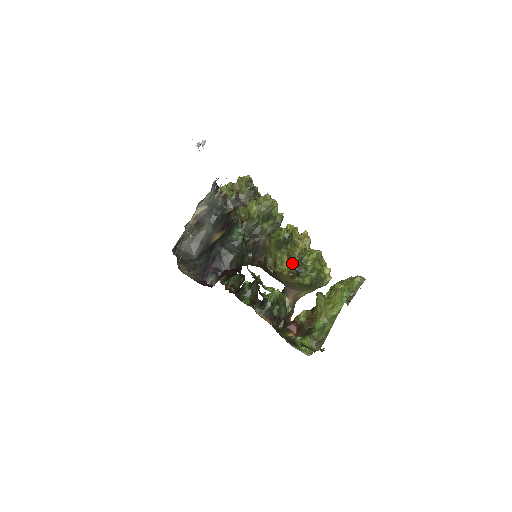
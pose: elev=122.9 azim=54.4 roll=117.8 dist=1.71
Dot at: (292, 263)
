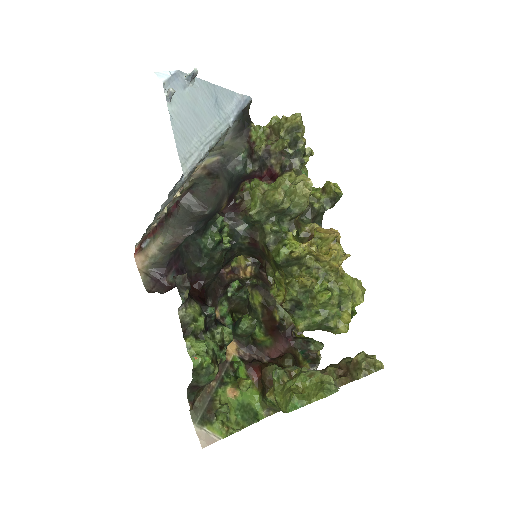
Dot at: (285, 296)
